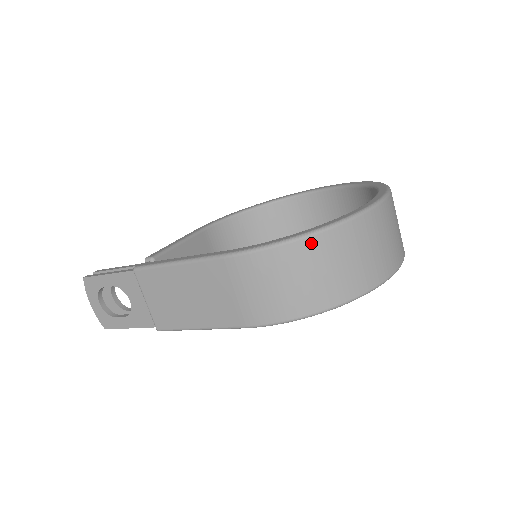
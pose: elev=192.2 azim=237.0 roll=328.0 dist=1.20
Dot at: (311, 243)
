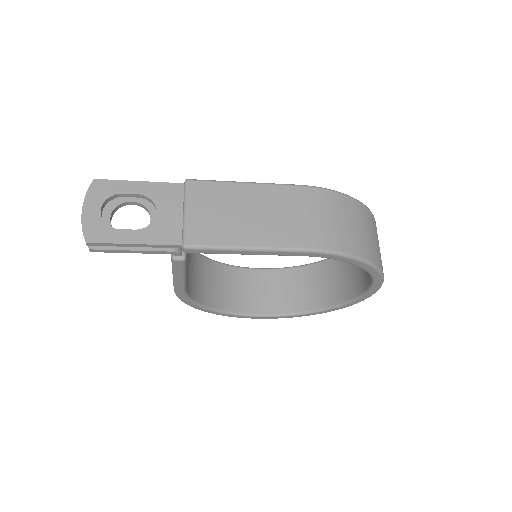
Dot at: (362, 208)
